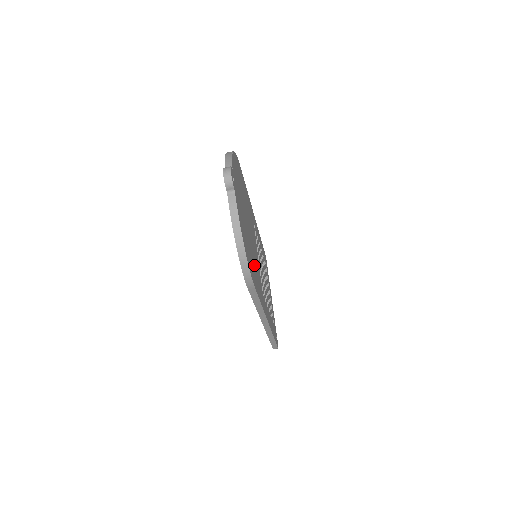
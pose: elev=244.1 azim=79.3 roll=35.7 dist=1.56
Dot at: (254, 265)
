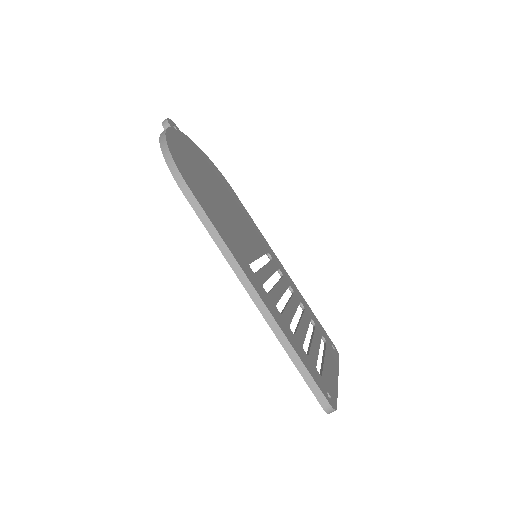
Dot at: (216, 211)
